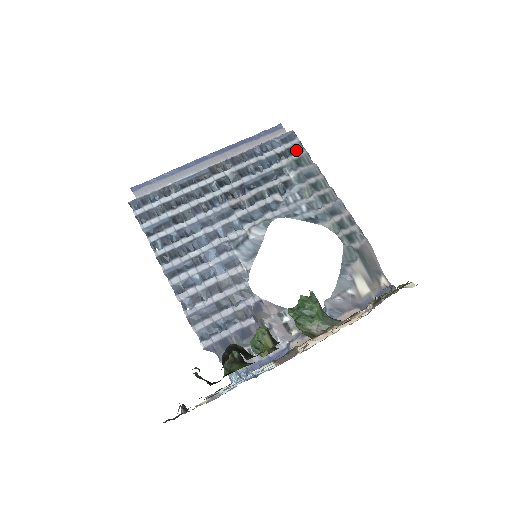
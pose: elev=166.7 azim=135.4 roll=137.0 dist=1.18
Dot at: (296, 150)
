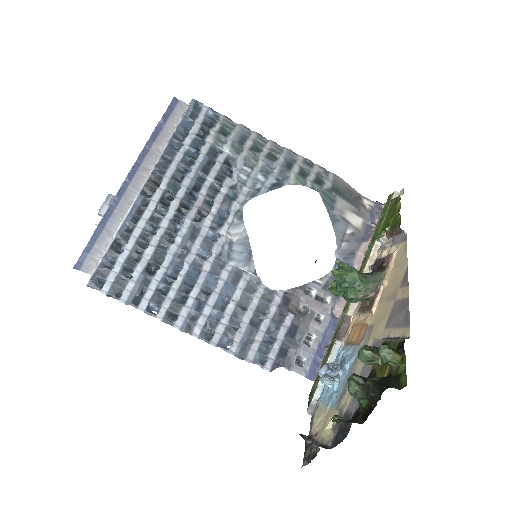
Dot at: (211, 119)
